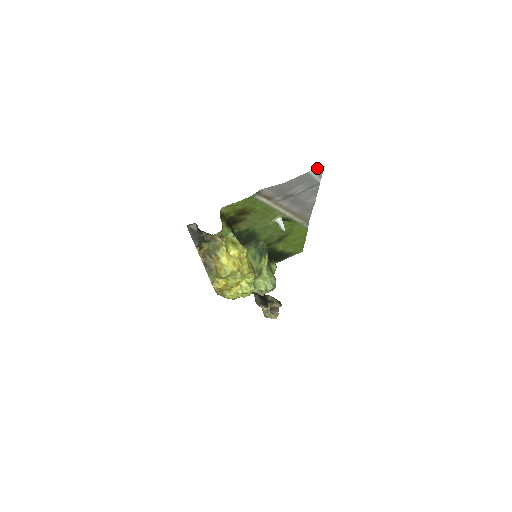
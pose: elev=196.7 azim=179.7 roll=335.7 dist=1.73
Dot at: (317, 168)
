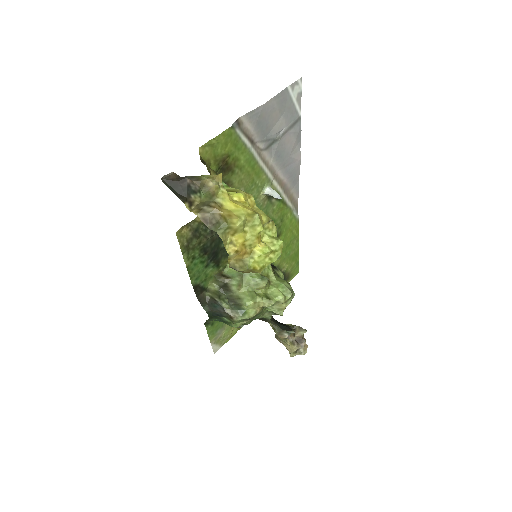
Dot at: (295, 82)
